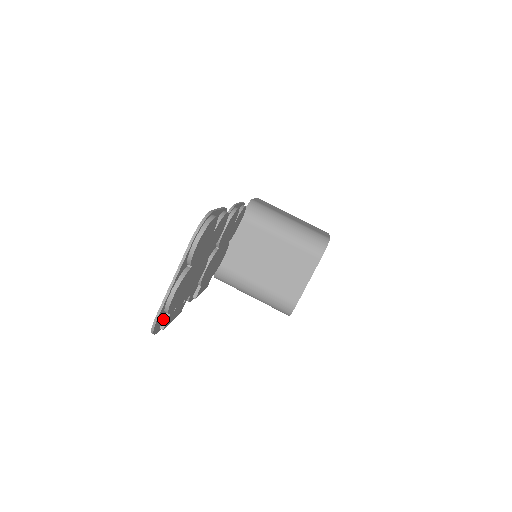
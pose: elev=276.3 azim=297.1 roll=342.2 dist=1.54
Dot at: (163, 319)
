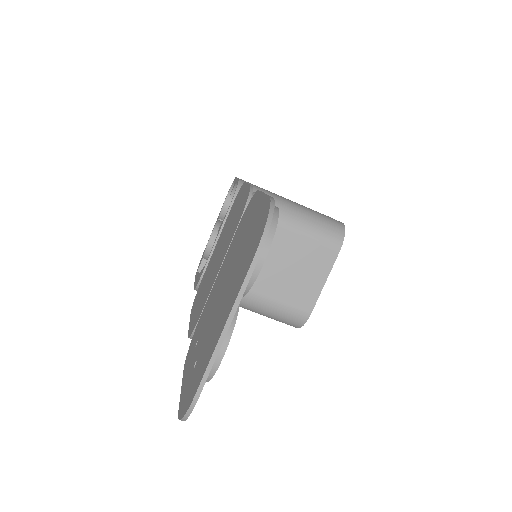
Dot at: occluded
